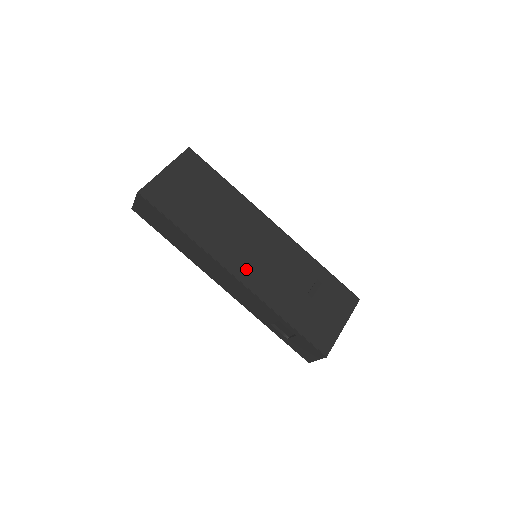
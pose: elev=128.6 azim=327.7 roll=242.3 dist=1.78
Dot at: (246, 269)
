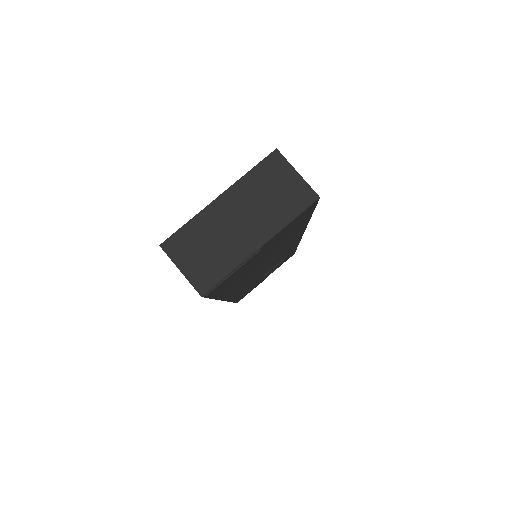
Dot at: occluded
